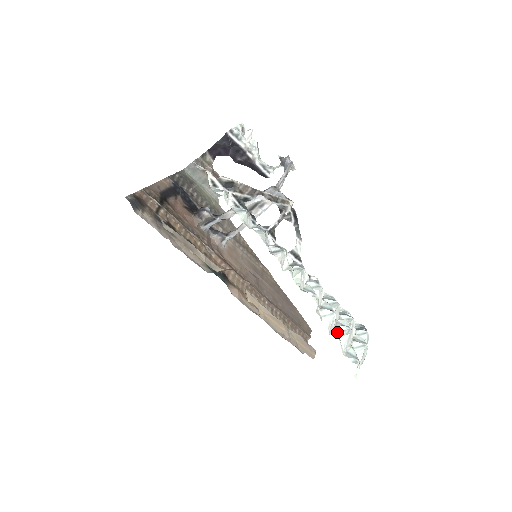
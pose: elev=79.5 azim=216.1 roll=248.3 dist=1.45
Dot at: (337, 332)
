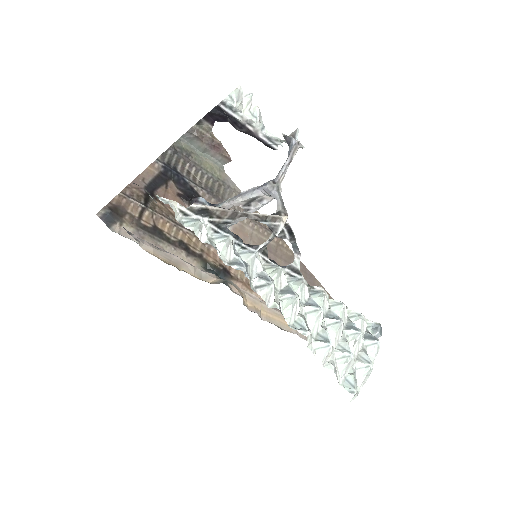
Dot at: (332, 366)
